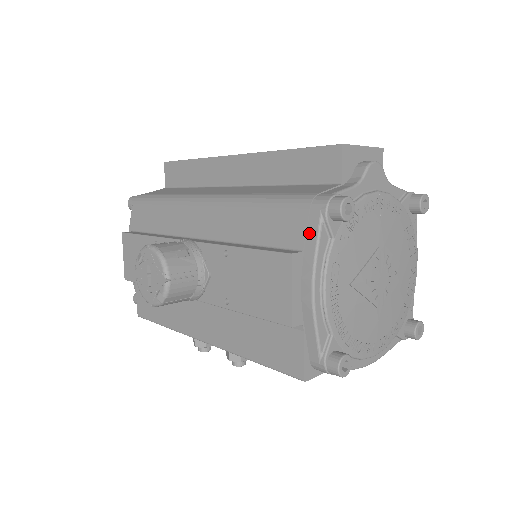
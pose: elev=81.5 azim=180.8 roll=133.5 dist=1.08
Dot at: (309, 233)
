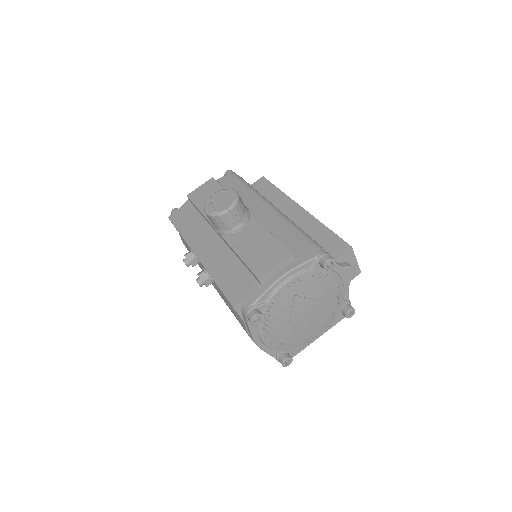
Dot at: (306, 256)
